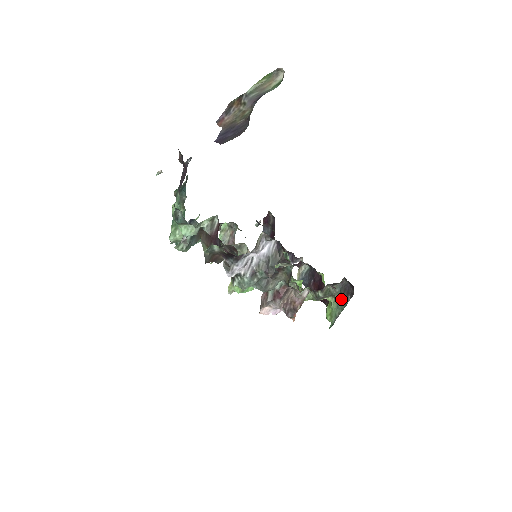
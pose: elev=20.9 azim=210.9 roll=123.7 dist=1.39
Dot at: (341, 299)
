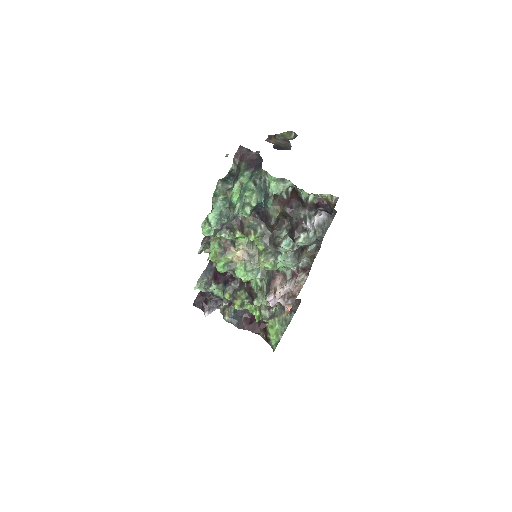
Dot at: (284, 318)
